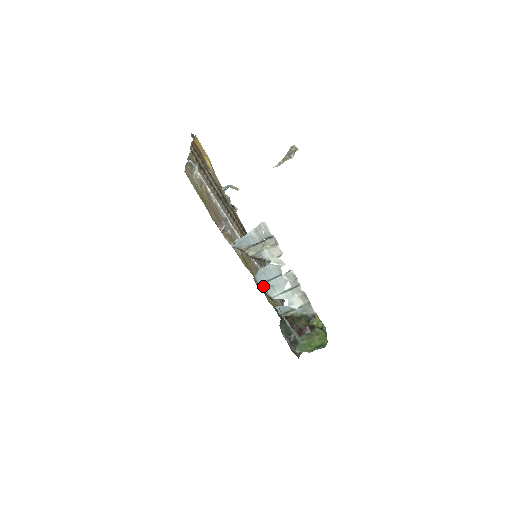
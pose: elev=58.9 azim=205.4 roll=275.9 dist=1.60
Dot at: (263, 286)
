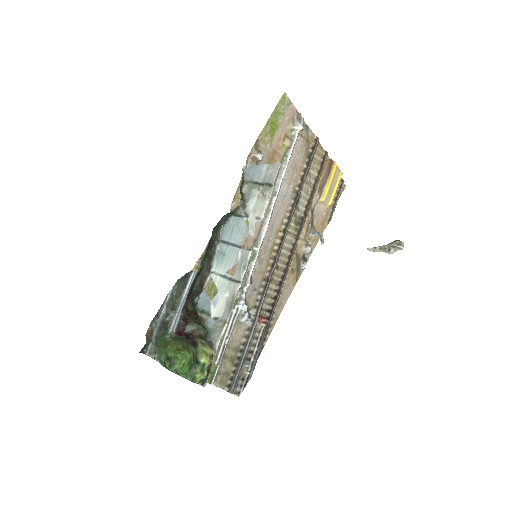
Dot at: (220, 247)
